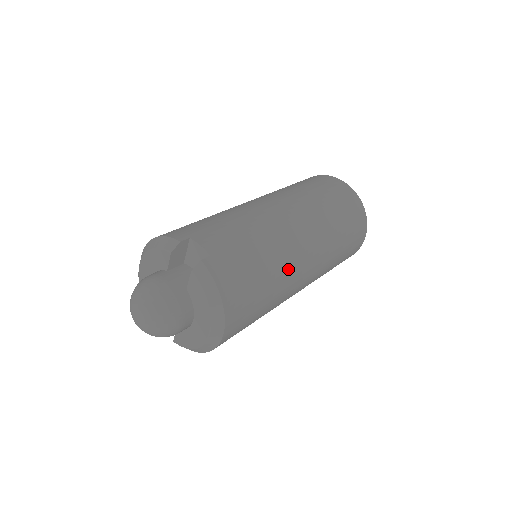
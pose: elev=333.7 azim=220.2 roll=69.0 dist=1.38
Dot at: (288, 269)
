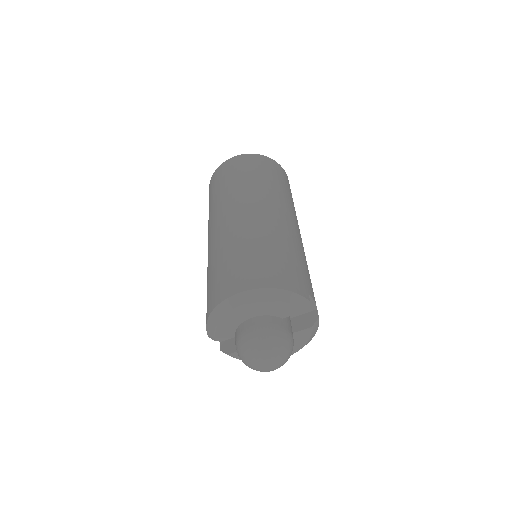
Dot at: occluded
